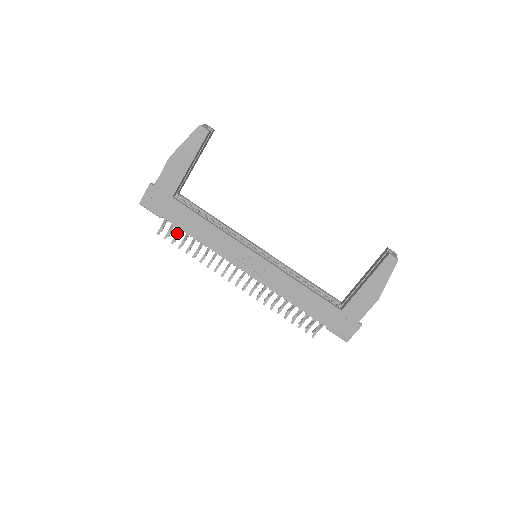
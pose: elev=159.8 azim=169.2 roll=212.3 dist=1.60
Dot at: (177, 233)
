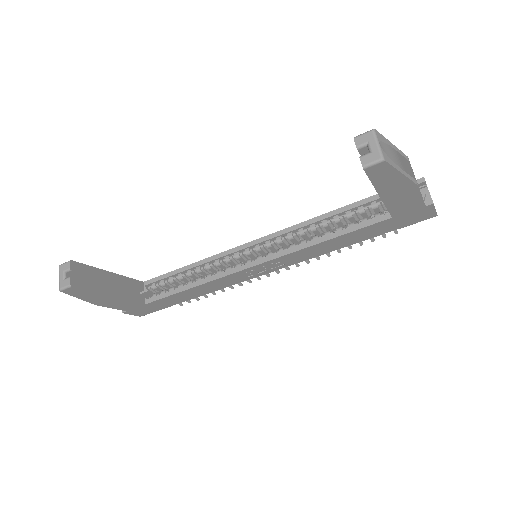
Dot at: occluded
